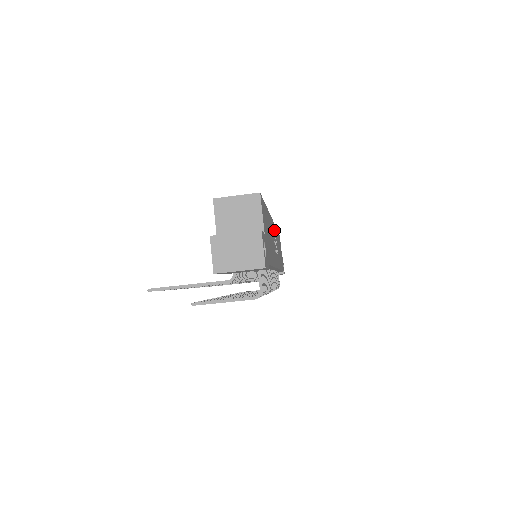
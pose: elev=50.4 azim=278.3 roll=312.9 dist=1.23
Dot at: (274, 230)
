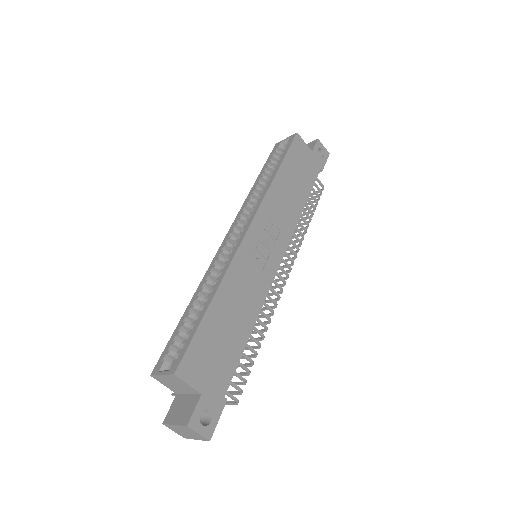
Dot at: (256, 230)
